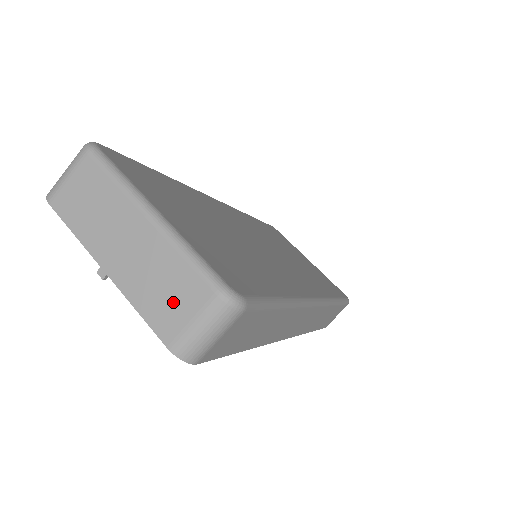
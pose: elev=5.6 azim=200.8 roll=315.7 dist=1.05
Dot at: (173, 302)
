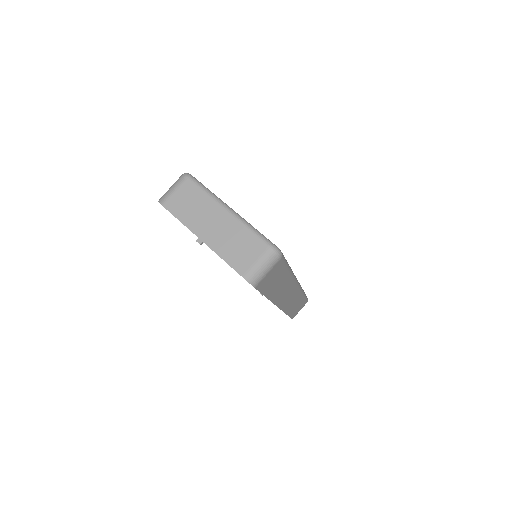
Dot at: (244, 253)
